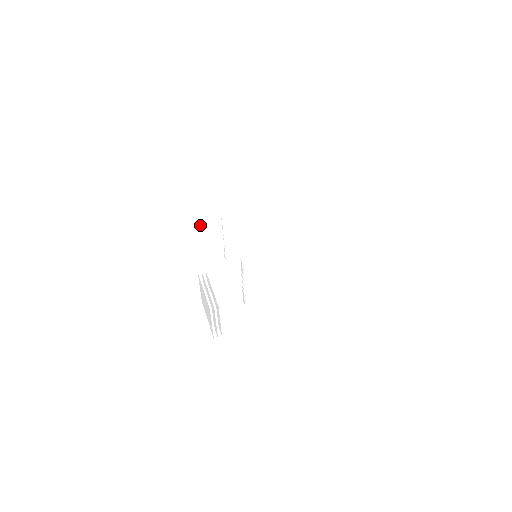
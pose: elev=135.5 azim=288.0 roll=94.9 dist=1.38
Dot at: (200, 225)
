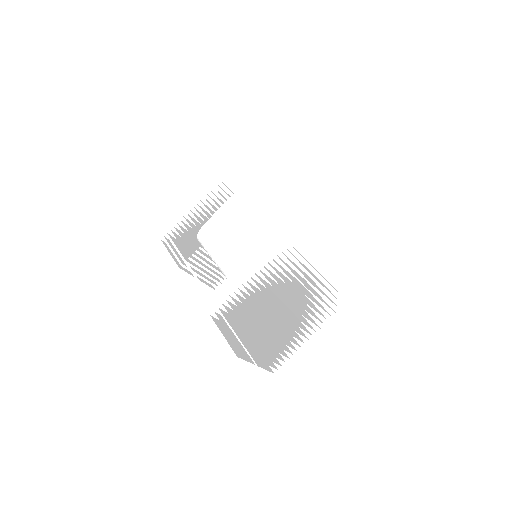
Dot at: (268, 366)
